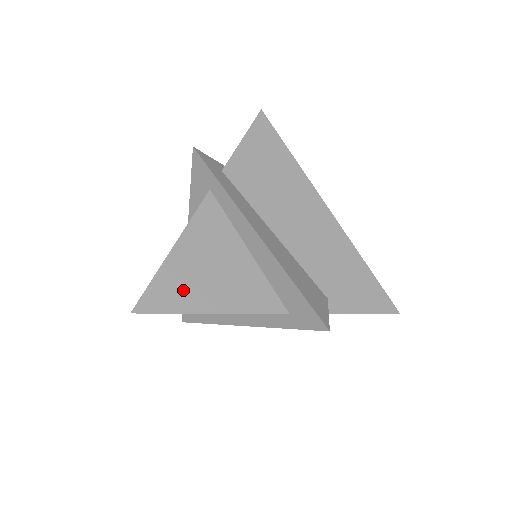
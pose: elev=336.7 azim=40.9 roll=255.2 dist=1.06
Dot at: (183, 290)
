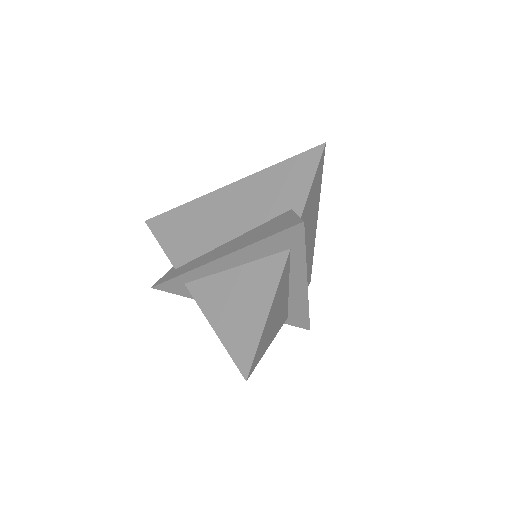
Dot at: (265, 343)
